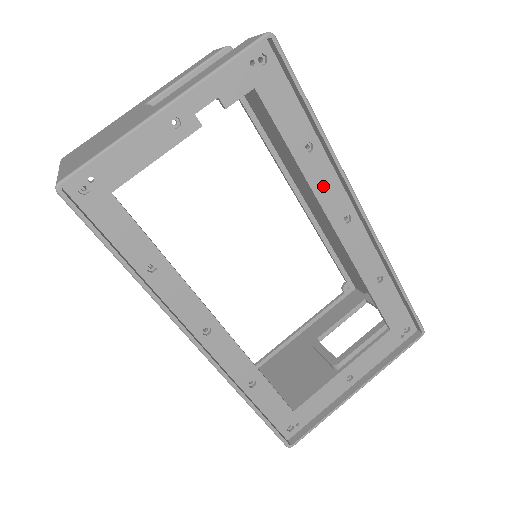
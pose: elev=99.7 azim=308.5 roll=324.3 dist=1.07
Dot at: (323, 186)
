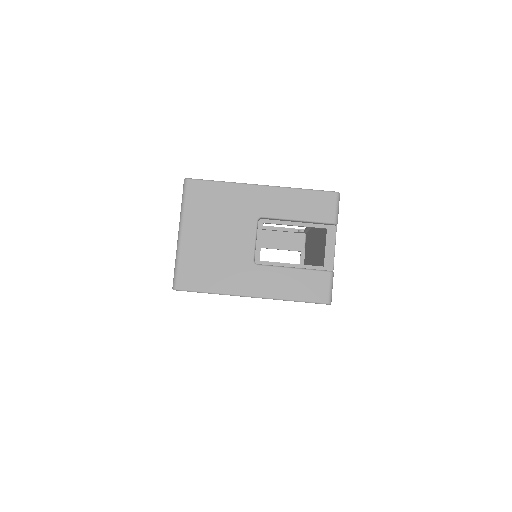
Dot at: occluded
